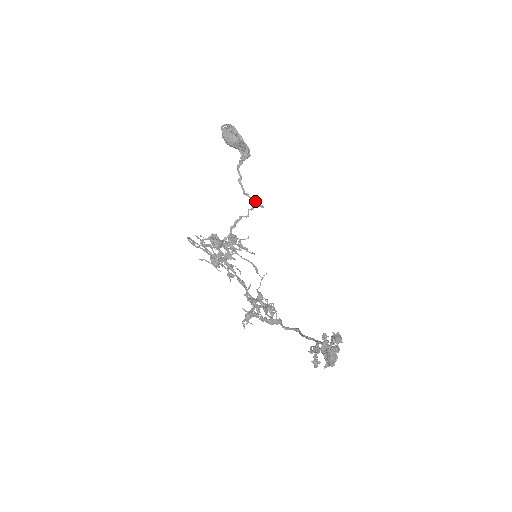
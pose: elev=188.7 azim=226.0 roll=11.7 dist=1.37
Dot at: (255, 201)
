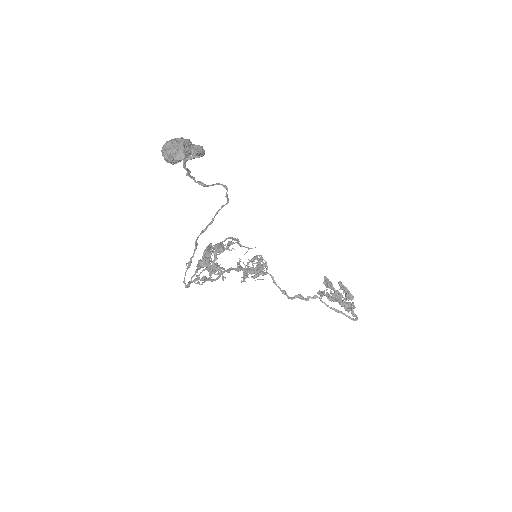
Dot at: occluded
